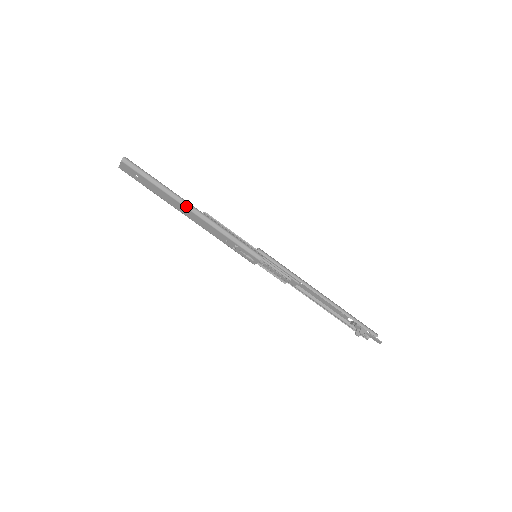
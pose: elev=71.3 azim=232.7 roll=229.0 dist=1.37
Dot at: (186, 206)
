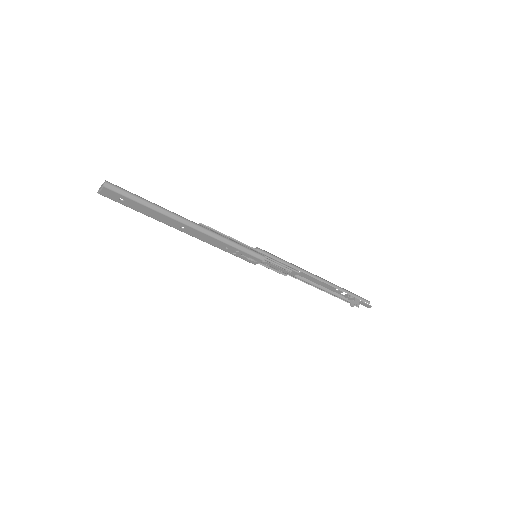
Dot at: (183, 222)
